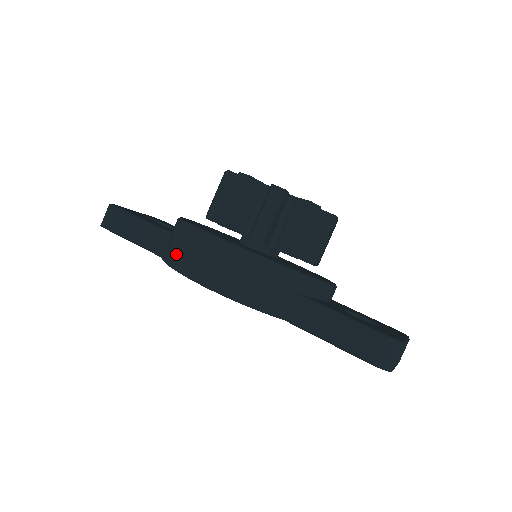
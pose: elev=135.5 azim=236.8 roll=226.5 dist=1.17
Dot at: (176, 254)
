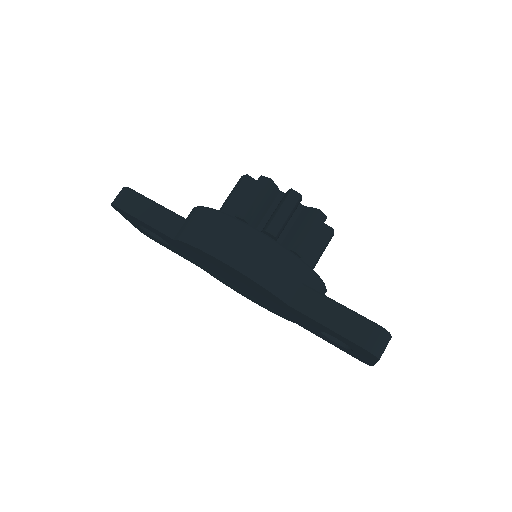
Dot at: (196, 233)
